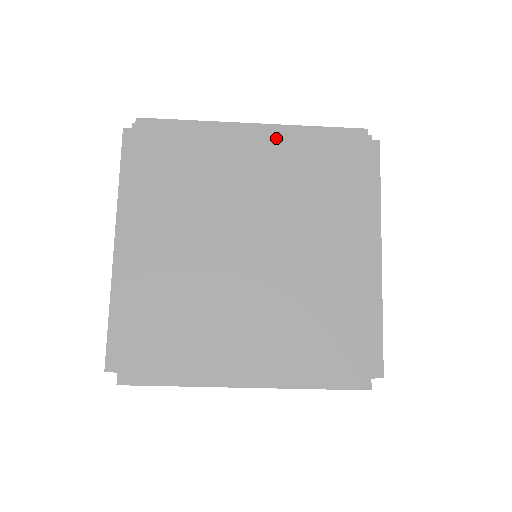
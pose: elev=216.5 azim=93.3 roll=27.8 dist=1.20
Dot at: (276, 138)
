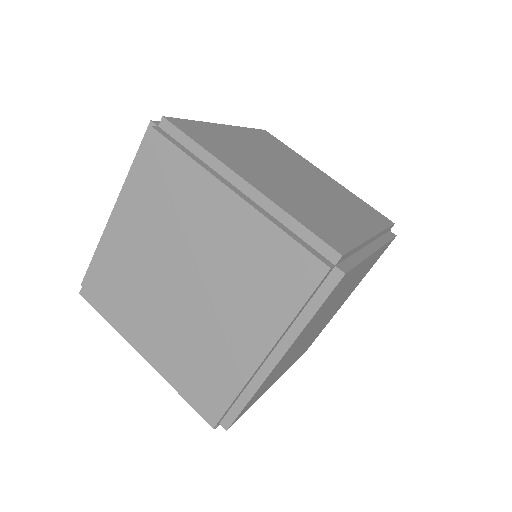
Dot at: occluded
